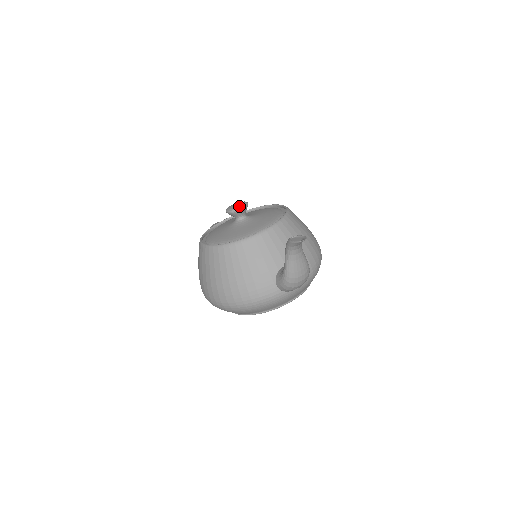
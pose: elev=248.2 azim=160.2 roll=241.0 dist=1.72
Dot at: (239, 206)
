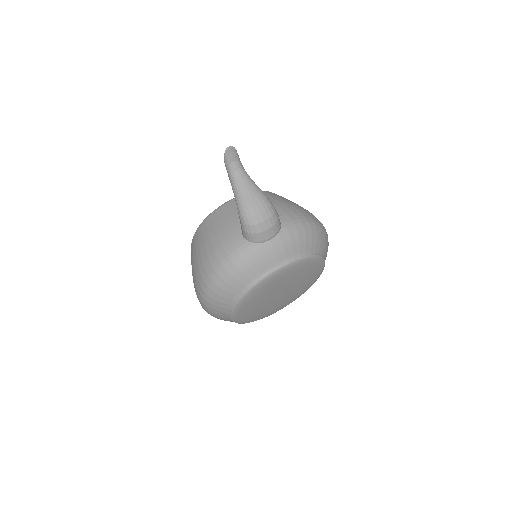
Dot at: occluded
